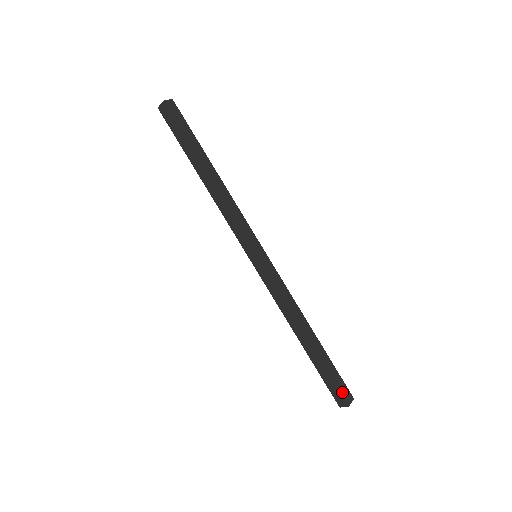
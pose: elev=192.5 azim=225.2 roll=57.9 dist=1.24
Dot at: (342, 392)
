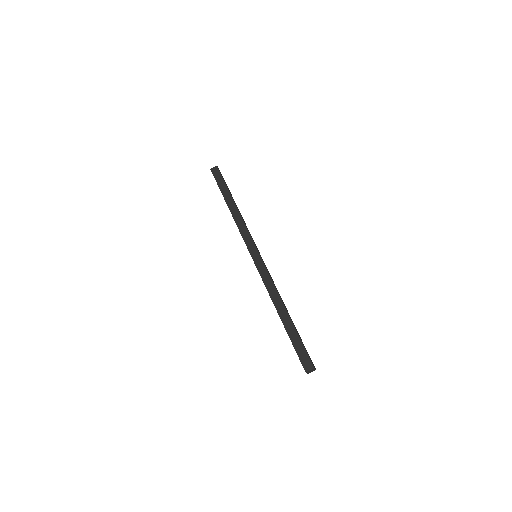
Dot at: (309, 357)
